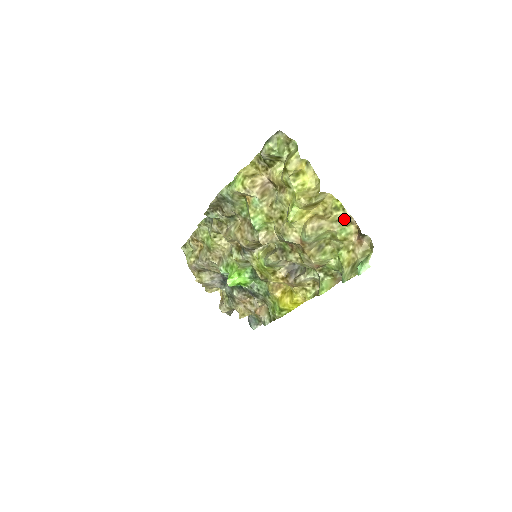
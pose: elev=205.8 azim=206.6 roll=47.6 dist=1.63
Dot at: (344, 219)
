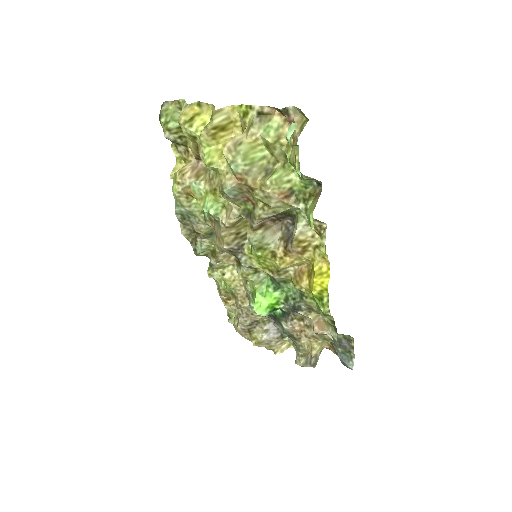
Dot at: (259, 117)
